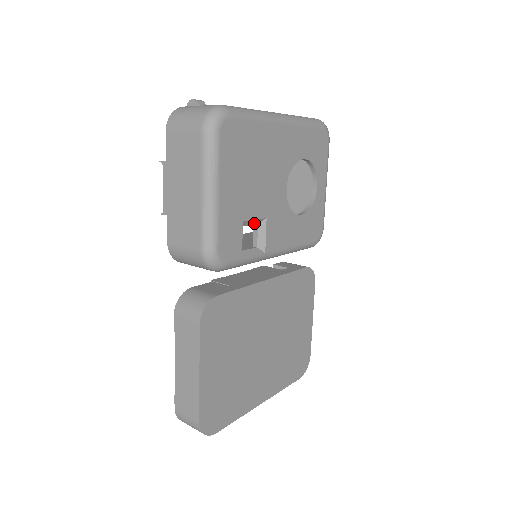
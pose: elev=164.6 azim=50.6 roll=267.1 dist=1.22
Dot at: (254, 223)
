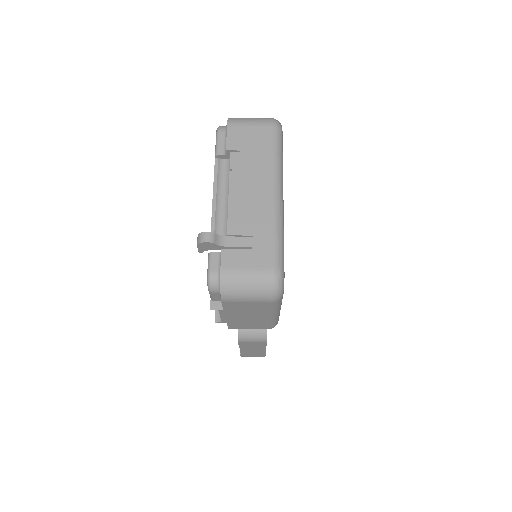
Dot at: occluded
